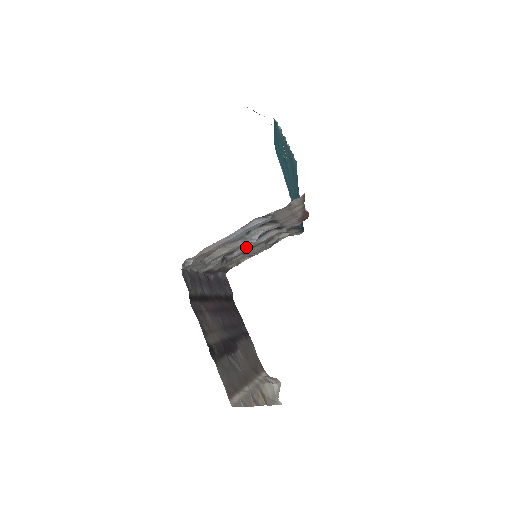
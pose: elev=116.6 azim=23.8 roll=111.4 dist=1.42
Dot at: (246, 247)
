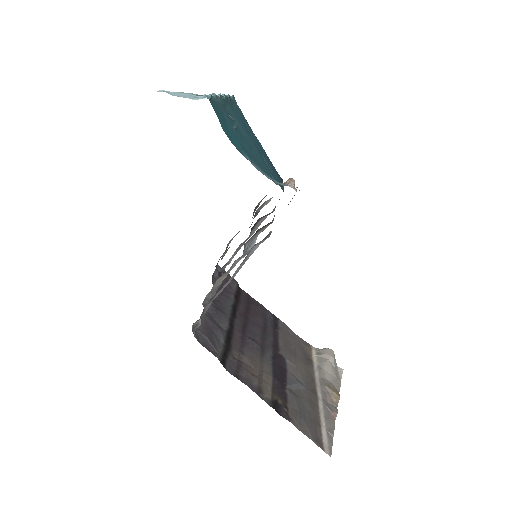
Dot at: (238, 248)
